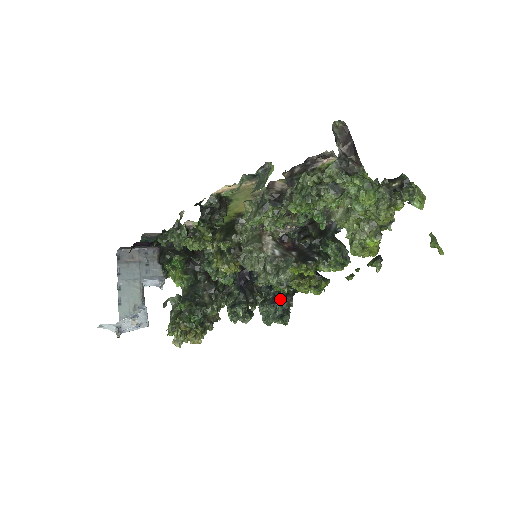
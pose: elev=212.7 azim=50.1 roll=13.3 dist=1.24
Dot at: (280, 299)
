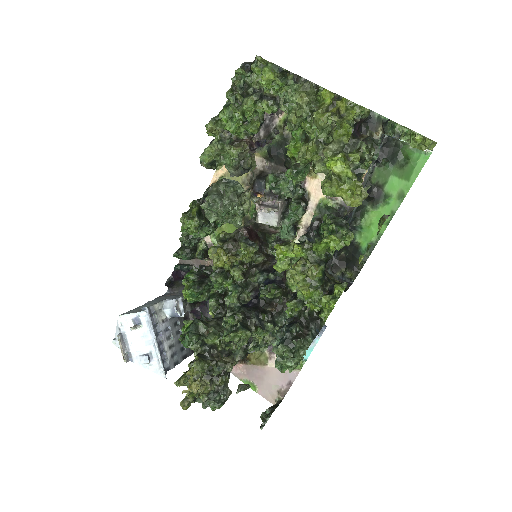
Dot at: (291, 323)
